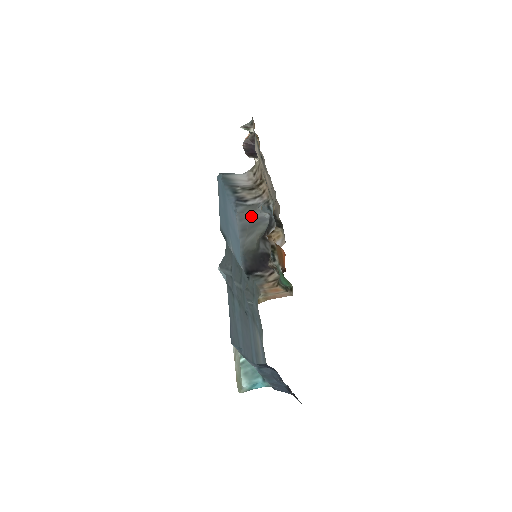
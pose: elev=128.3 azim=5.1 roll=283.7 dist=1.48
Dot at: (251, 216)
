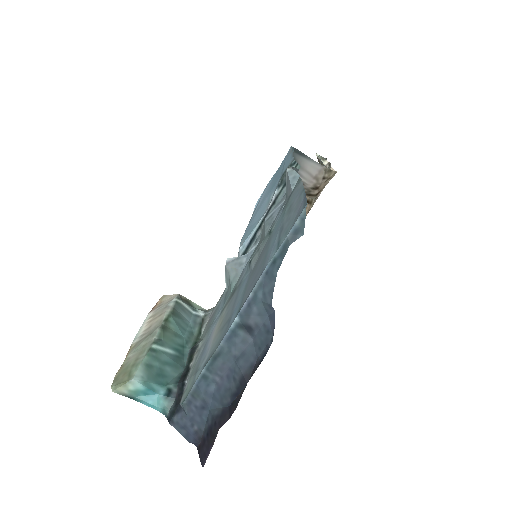
Dot at: occluded
